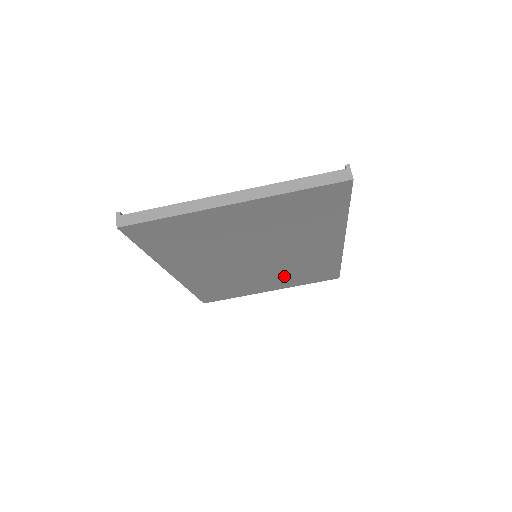
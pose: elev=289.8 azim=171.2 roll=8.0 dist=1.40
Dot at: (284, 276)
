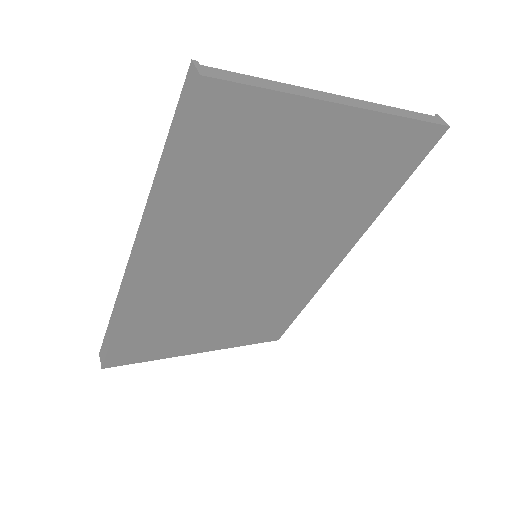
Dot at: (242, 317)
